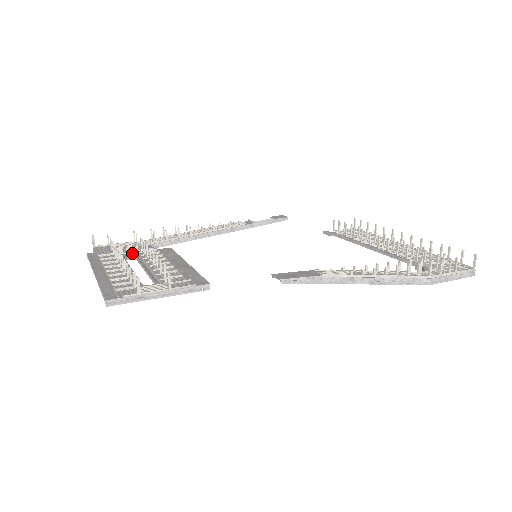
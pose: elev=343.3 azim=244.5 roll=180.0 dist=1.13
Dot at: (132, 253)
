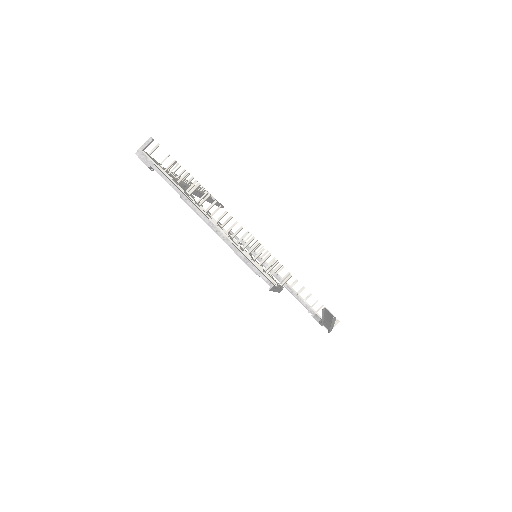
Dot at: occluded
